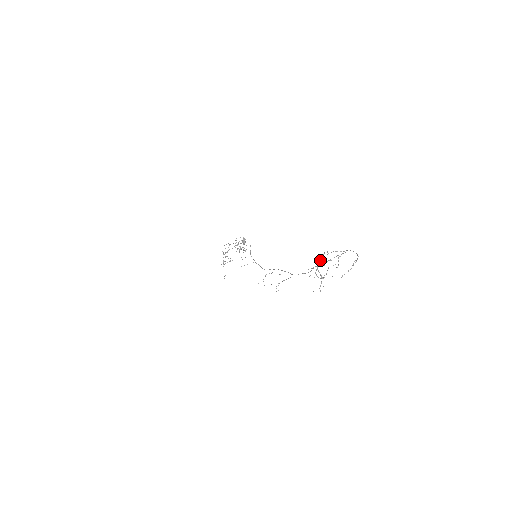
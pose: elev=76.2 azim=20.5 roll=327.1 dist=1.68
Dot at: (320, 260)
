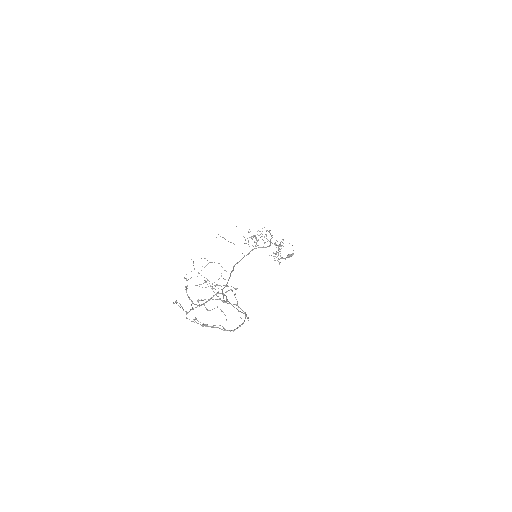
Dot at: (227, 291)
